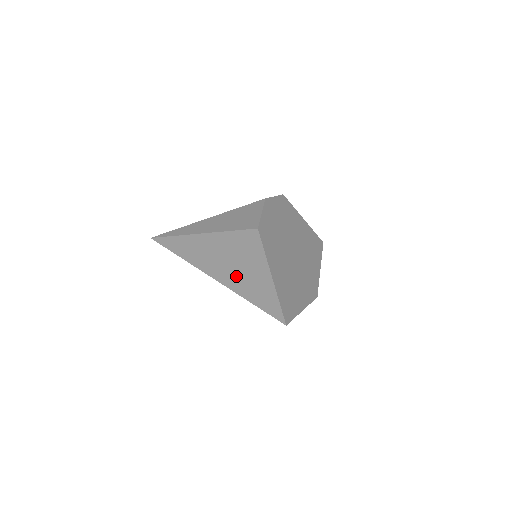
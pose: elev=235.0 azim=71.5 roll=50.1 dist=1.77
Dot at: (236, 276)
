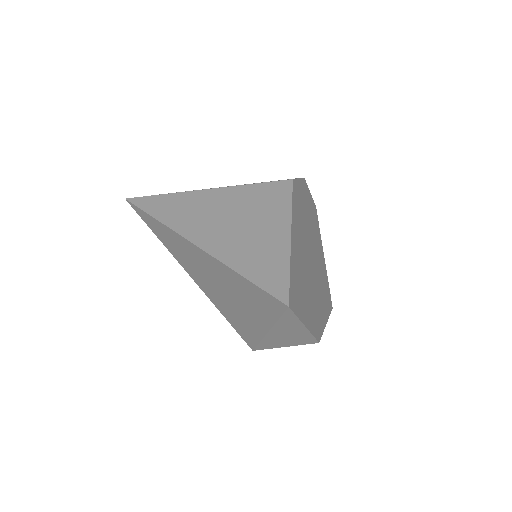
Dot at: (231, 238)
